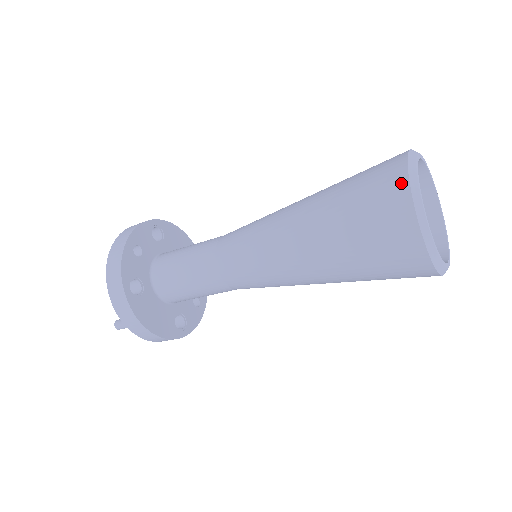
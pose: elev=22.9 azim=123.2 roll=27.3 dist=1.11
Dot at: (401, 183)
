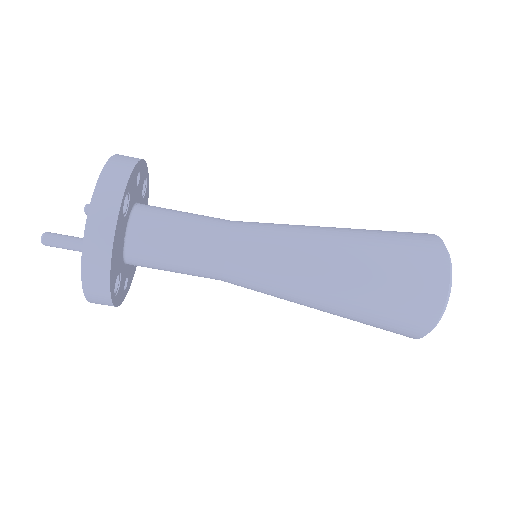
Dot at: (437, 241)
